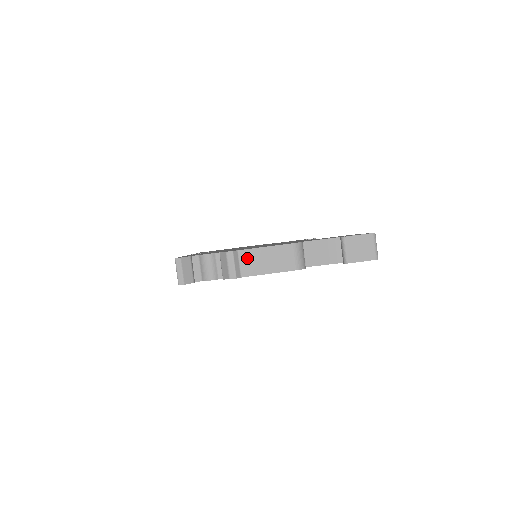
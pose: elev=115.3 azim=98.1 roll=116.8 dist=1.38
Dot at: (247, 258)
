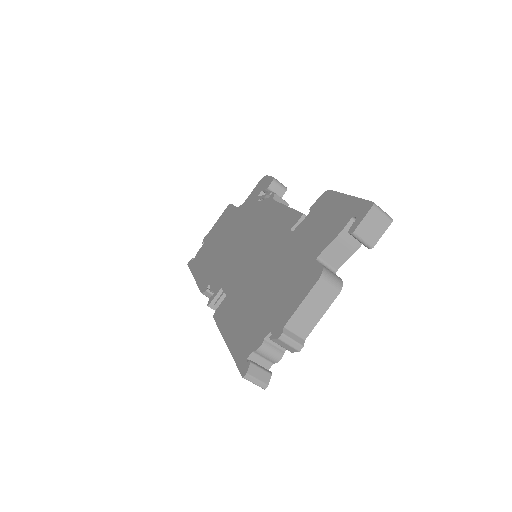
Dot at: (296, 324)
